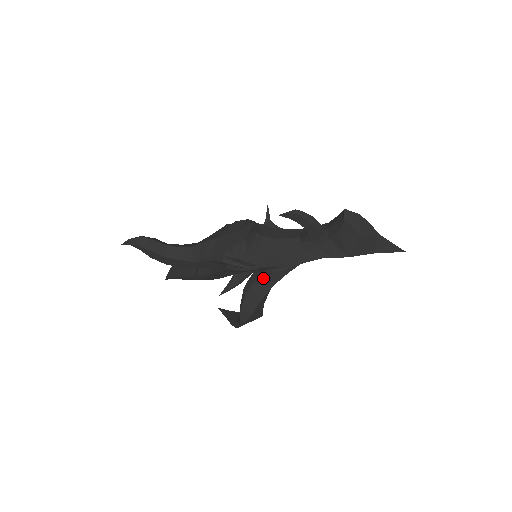
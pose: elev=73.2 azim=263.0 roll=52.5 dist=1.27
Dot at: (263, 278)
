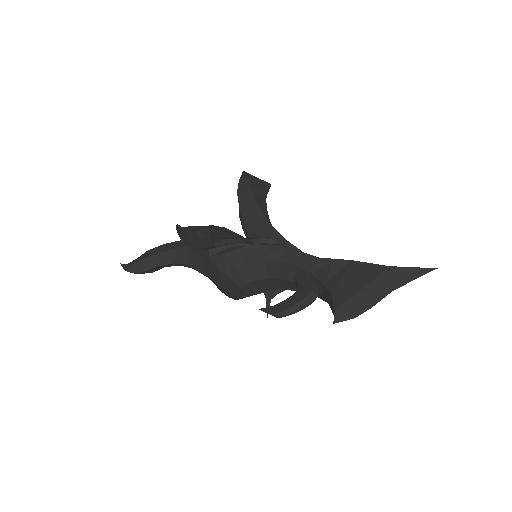
Dot at: occluded
